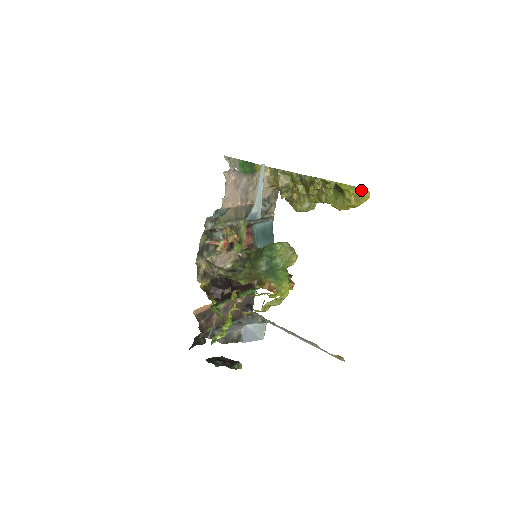
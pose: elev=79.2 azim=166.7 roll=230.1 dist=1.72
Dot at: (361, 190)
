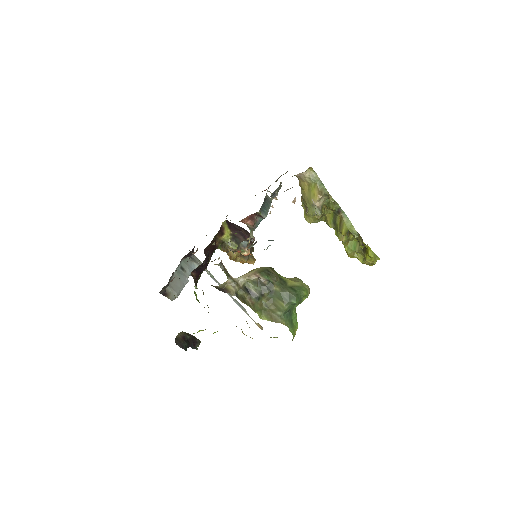
Dot at: occluded
